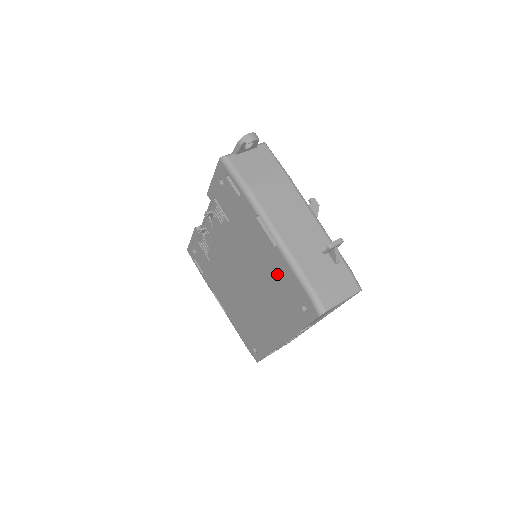
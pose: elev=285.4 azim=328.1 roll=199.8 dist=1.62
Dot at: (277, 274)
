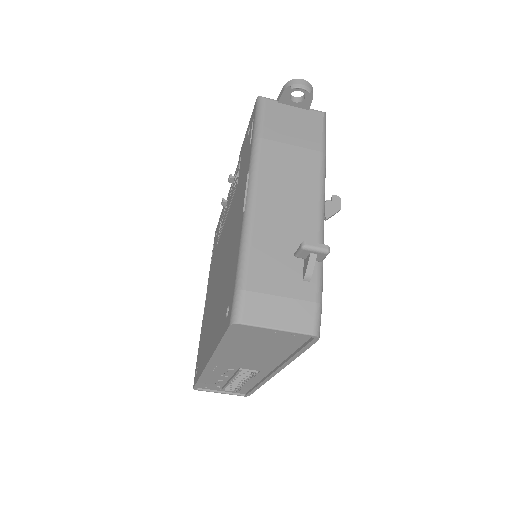
Dot at: (232, 257)
